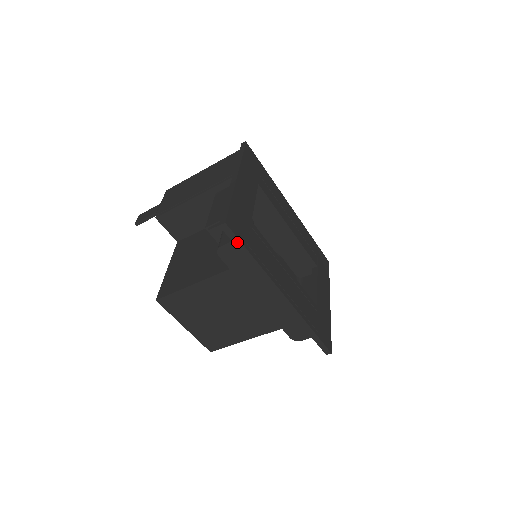
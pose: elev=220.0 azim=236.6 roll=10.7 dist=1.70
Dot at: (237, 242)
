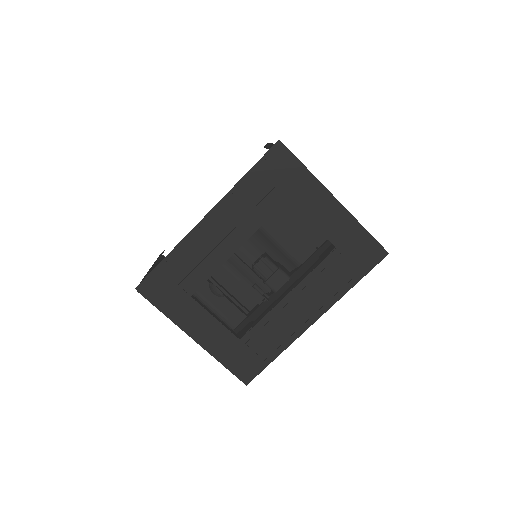
Dot at: (261, 370)
